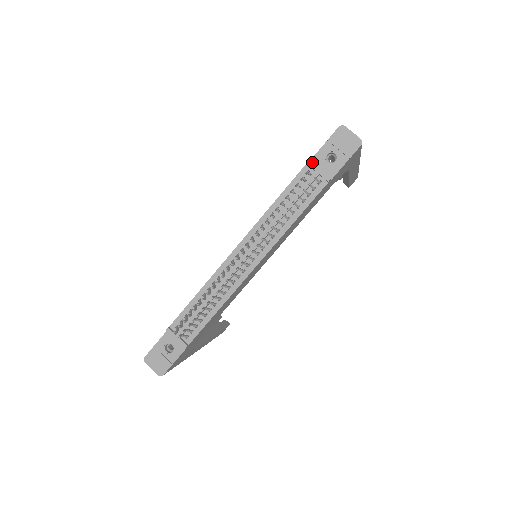
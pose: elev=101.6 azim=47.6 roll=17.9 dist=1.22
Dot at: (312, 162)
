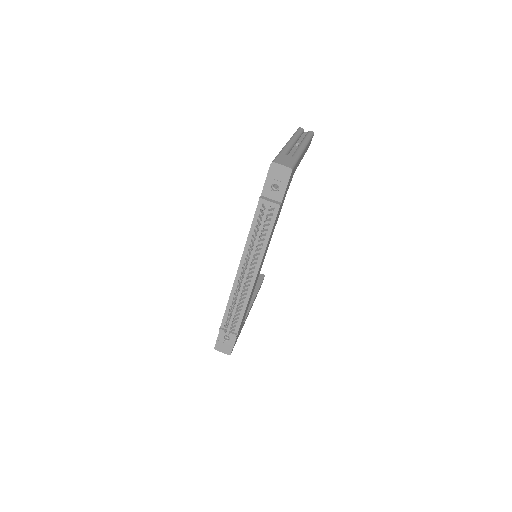
Dot at: (263, 195)
